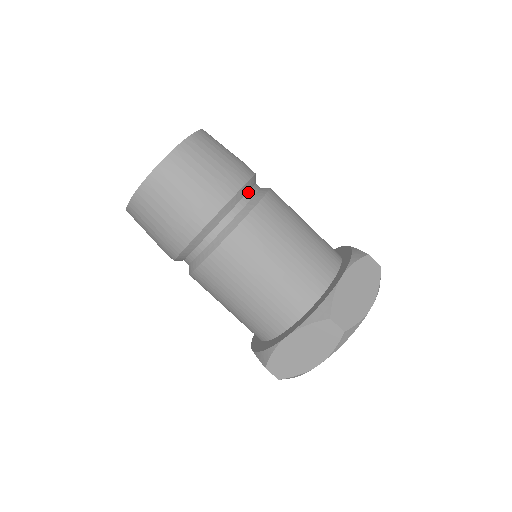
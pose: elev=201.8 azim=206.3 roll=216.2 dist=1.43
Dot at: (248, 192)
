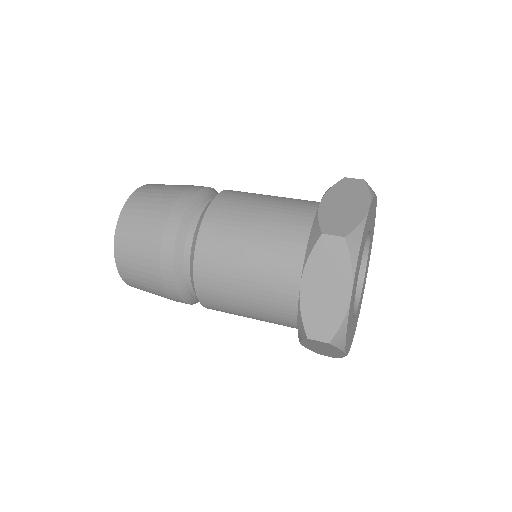
Dot at: (206, 198)
